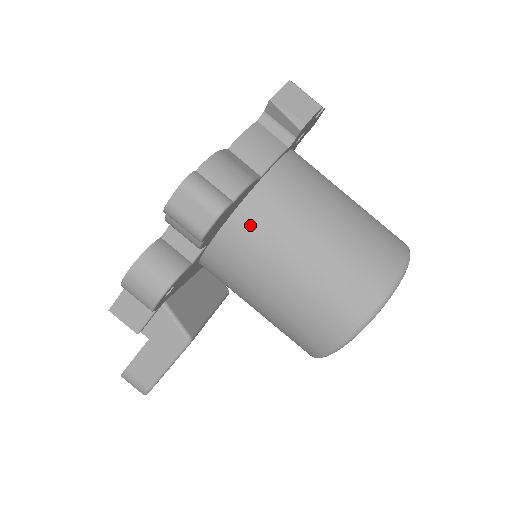
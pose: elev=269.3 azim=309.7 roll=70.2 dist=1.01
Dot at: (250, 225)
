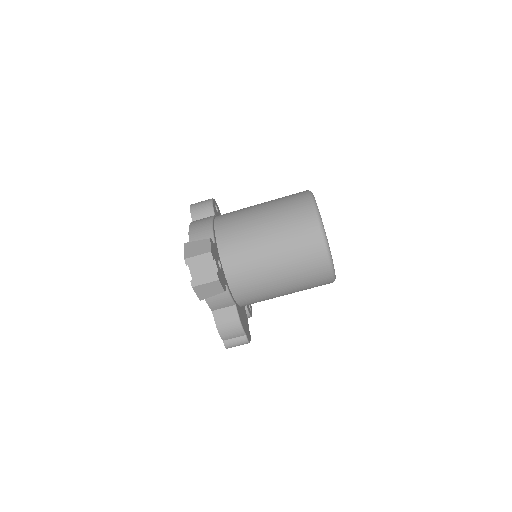
Dot at: occluded
